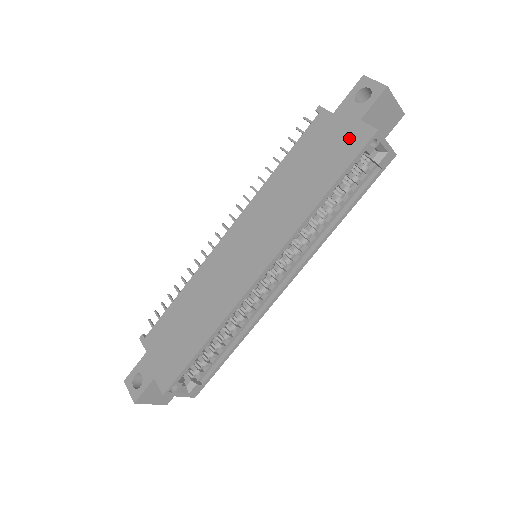
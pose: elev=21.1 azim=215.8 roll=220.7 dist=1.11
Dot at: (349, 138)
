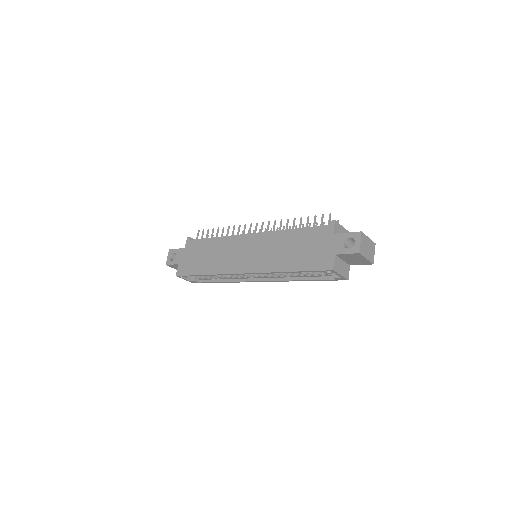
Dot at: (323, 257)
